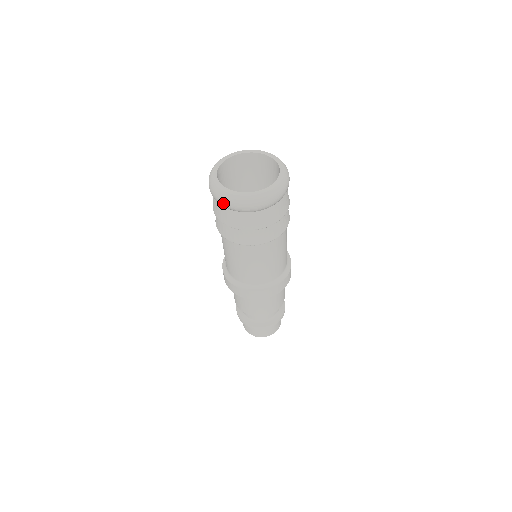
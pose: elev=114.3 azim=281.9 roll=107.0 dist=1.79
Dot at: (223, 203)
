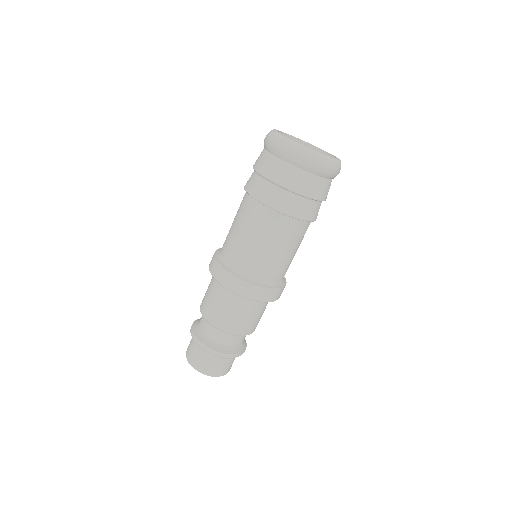
Dot at: (266, 140)
